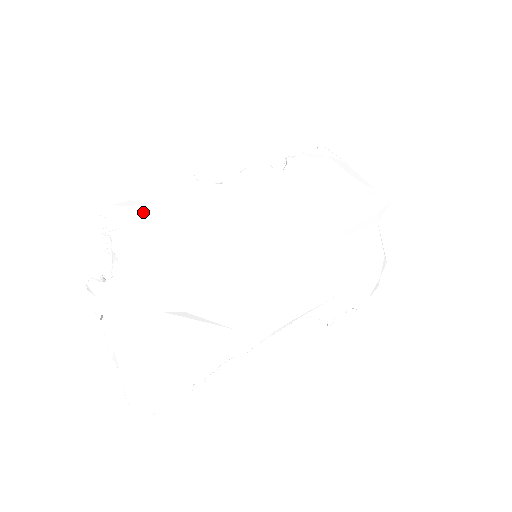
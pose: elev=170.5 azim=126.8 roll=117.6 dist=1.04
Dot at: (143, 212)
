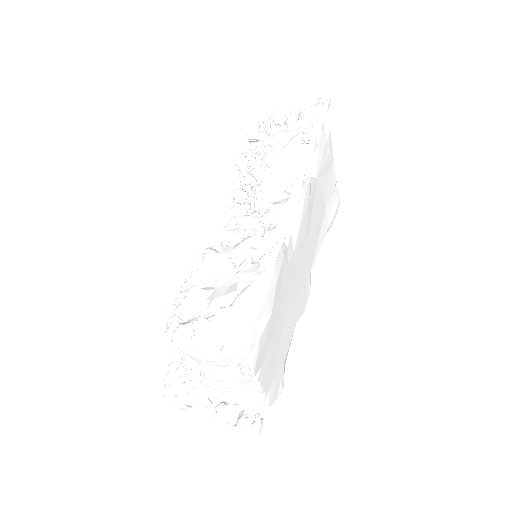
Dot at: (269, 334)
